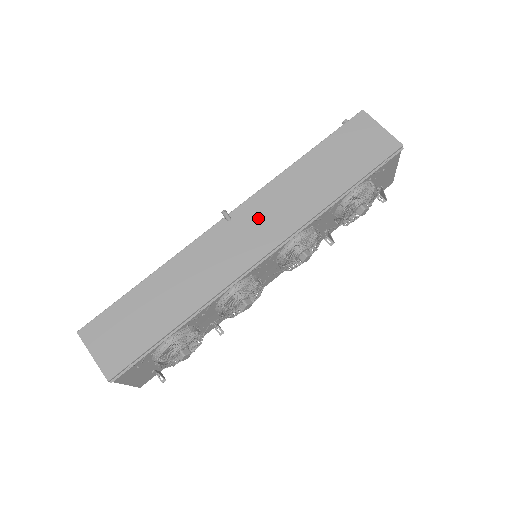
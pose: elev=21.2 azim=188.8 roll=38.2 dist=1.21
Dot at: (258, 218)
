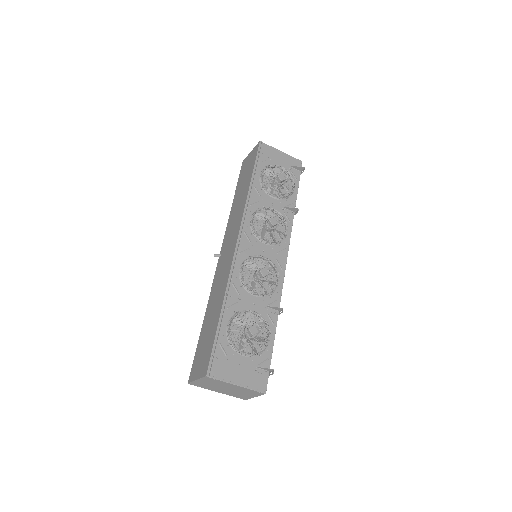
Dot at: (229, 237)
